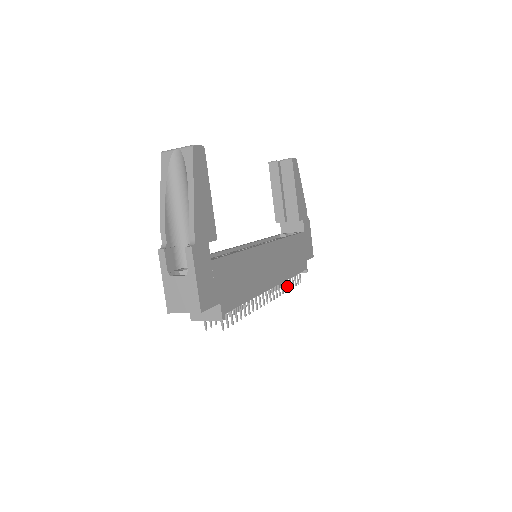
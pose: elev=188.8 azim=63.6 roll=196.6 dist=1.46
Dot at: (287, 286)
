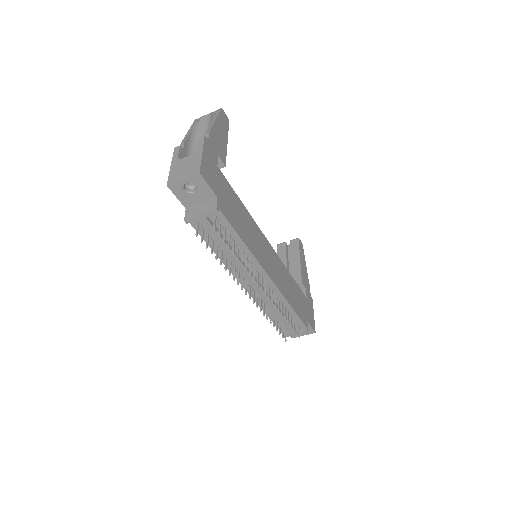
Dot at: (284, 315)
